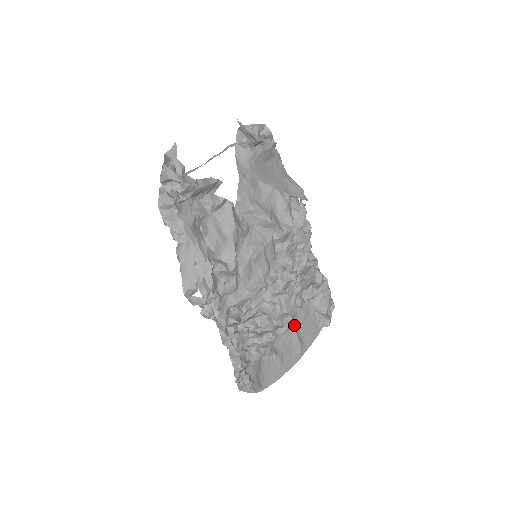
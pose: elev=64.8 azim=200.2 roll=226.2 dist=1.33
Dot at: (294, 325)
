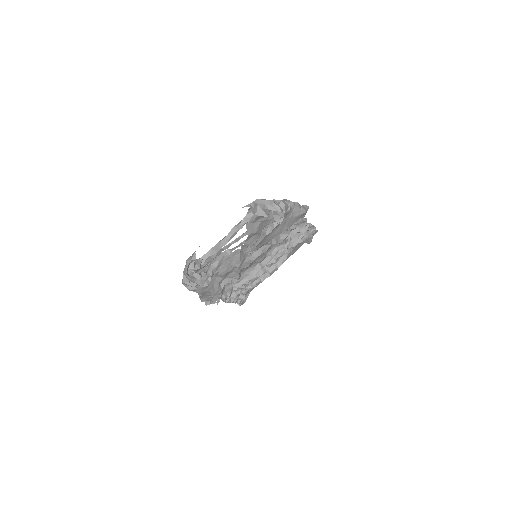
Dot at: occluded
